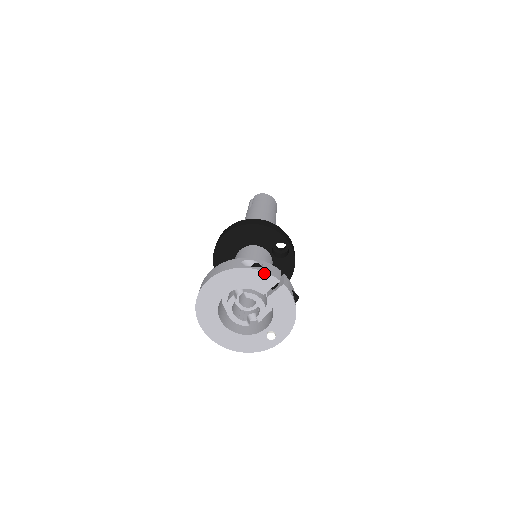
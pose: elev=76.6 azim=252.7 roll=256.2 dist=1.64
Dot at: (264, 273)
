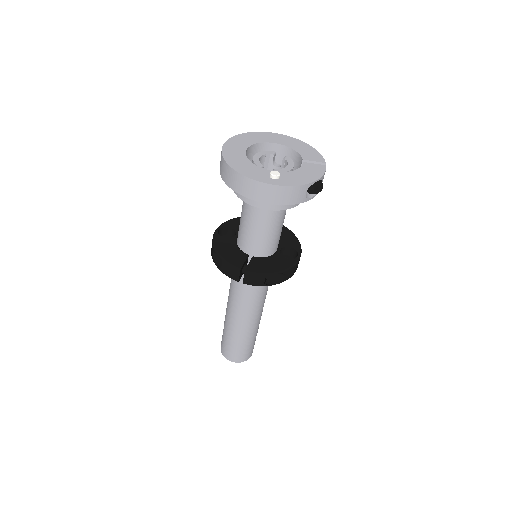
Dot at: (319, 154)
